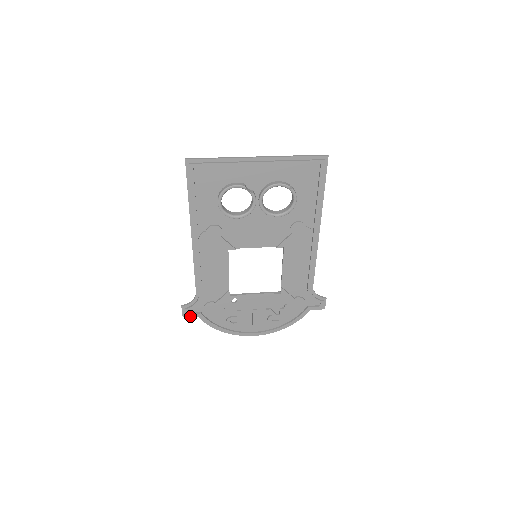
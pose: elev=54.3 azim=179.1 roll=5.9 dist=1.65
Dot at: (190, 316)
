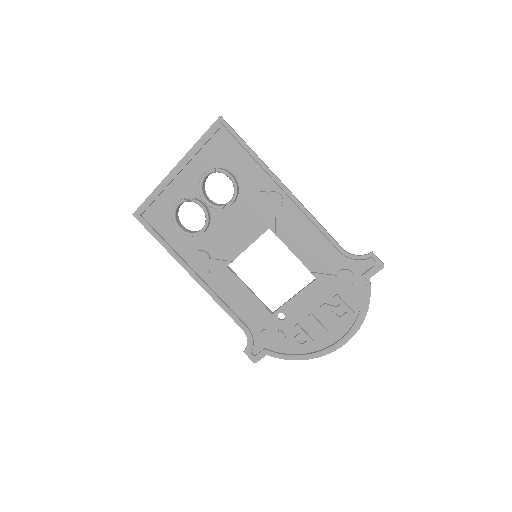
Dot at: (259, 358)
